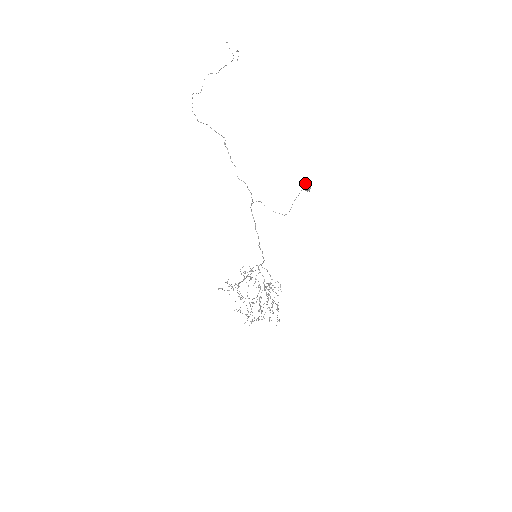
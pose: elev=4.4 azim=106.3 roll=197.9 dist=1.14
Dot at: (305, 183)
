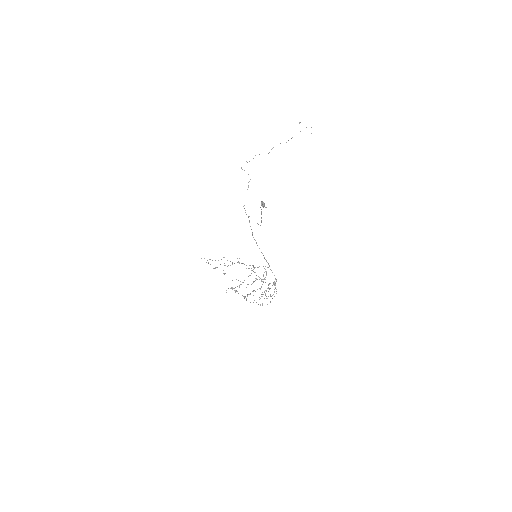
Dot at: (261, 202)
